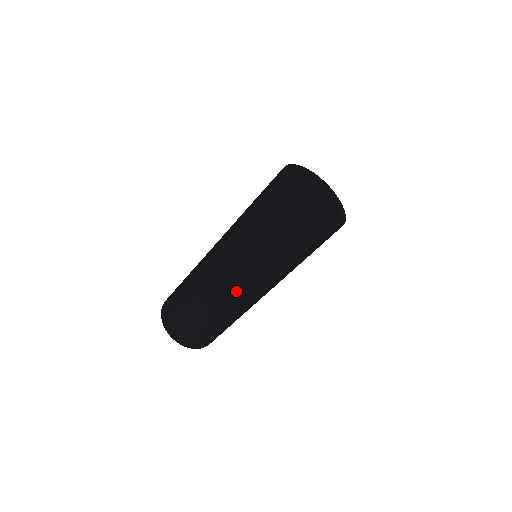
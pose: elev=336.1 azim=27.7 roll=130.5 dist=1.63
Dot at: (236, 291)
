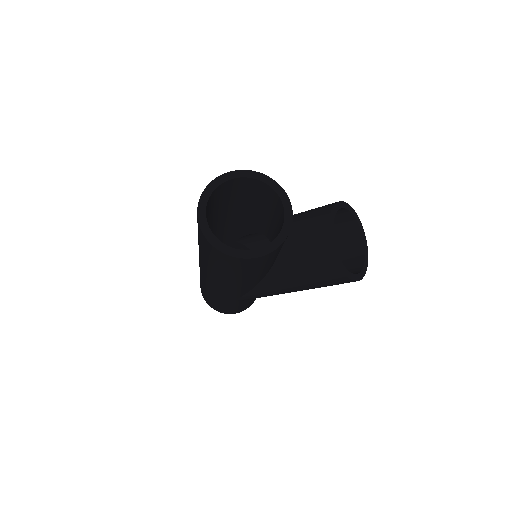
Dot at: occluded
